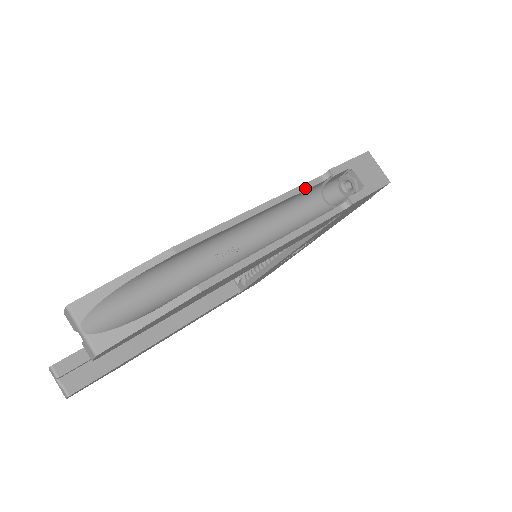
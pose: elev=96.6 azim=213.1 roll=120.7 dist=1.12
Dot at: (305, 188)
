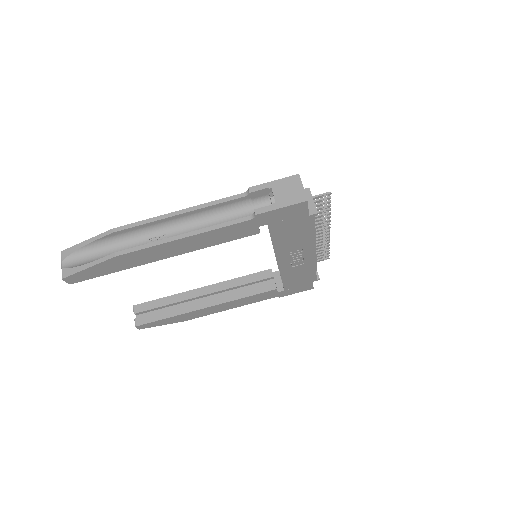
Dot at: (225, 201)
